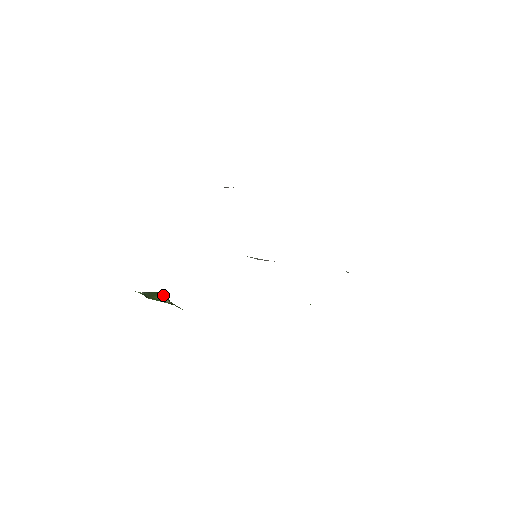
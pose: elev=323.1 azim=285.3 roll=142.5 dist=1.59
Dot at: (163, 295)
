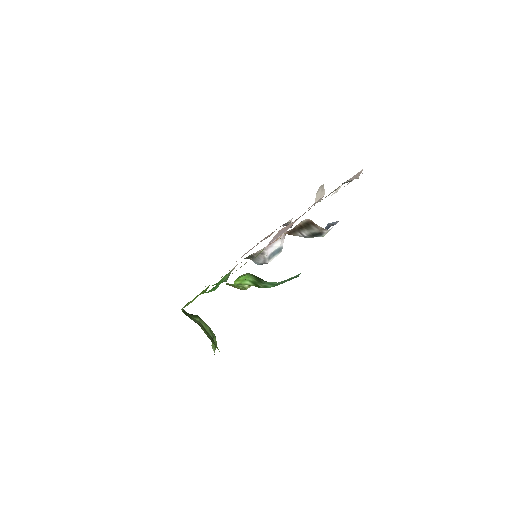
Dot at: (206, 325)
